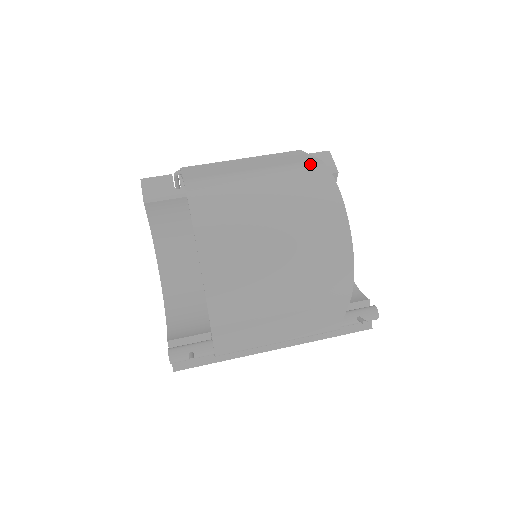
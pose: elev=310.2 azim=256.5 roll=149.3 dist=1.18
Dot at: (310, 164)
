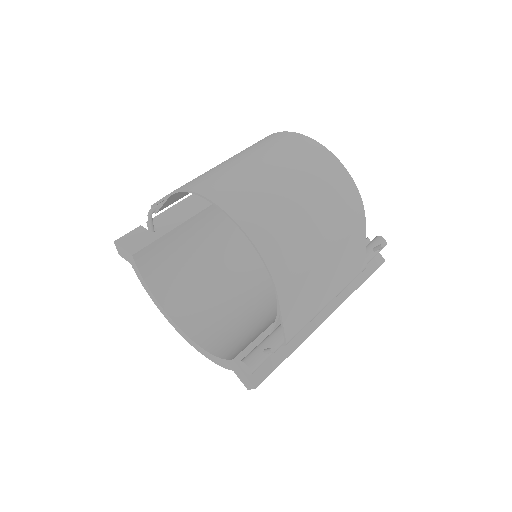
Dot at: (266, 138)
